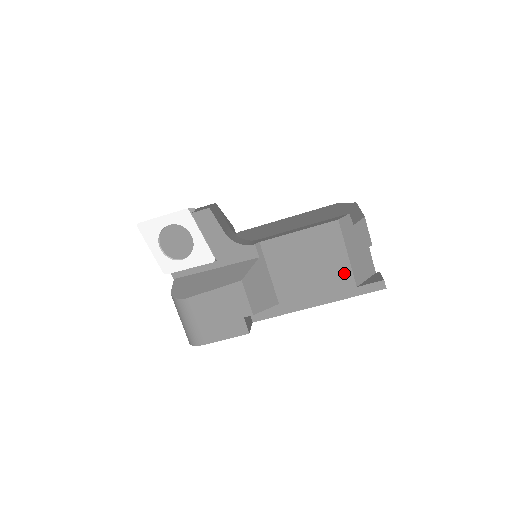
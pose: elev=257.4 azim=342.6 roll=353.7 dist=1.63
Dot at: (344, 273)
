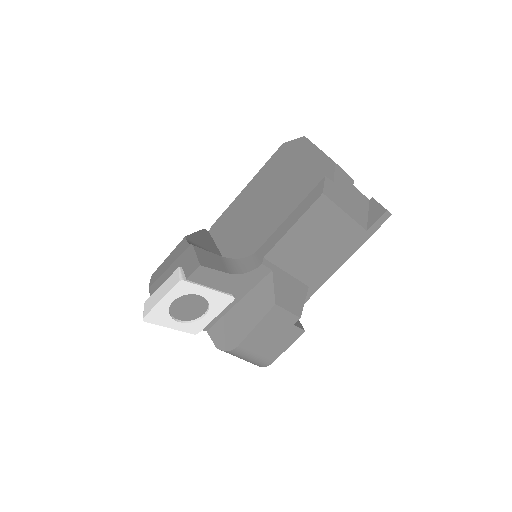
Dot at: (350, 229)
